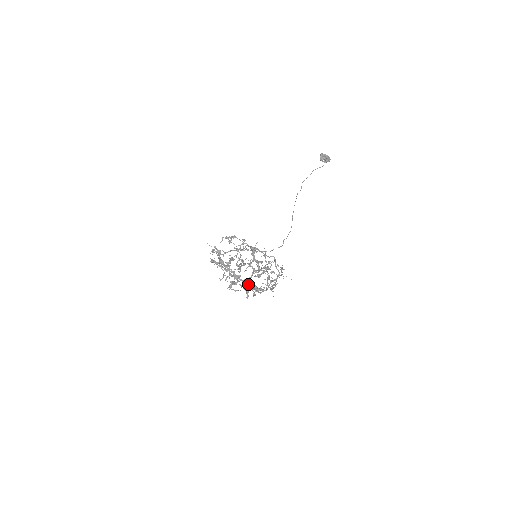
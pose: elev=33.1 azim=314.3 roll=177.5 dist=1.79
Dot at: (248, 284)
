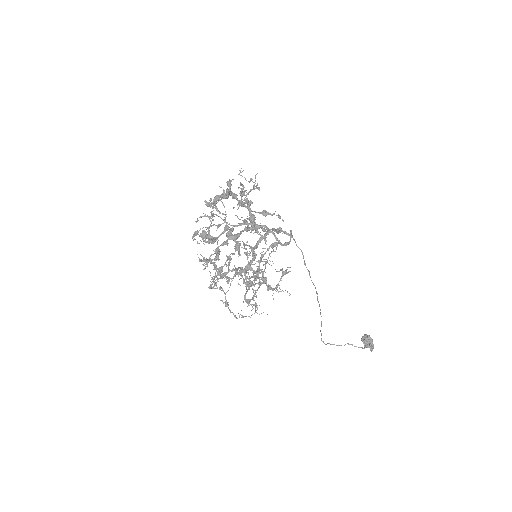
Dot at: occluded
